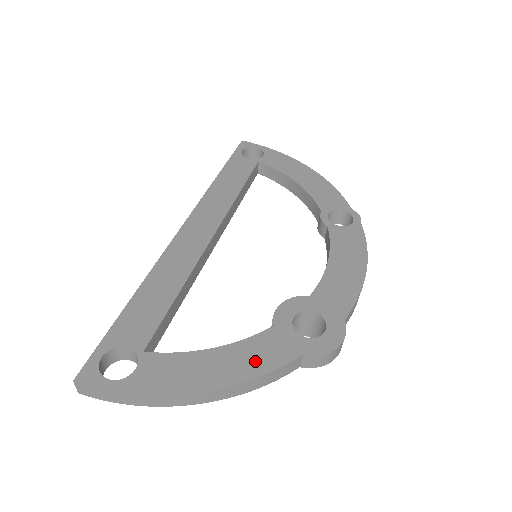
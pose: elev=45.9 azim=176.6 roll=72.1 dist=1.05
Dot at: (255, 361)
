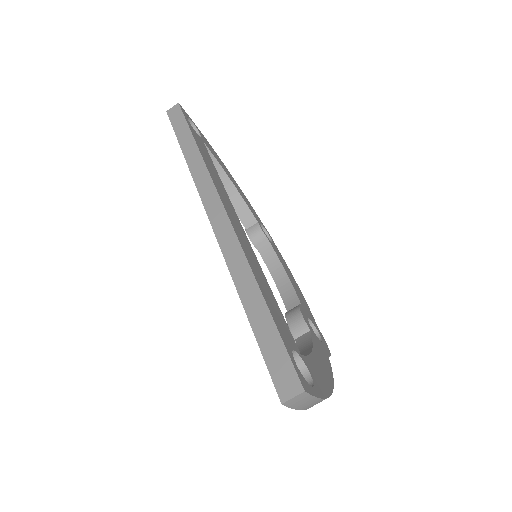
Dot at: (325, 362)
